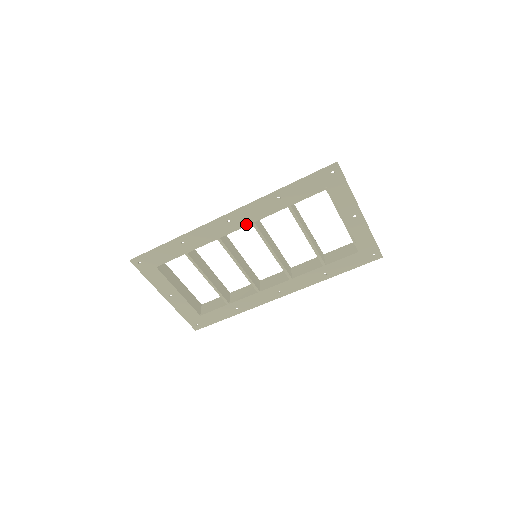
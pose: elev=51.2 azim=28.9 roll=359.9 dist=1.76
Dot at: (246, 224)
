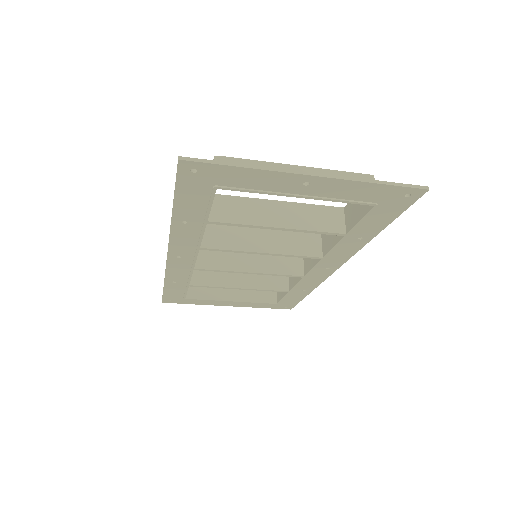
Dot at: (195, 252)
